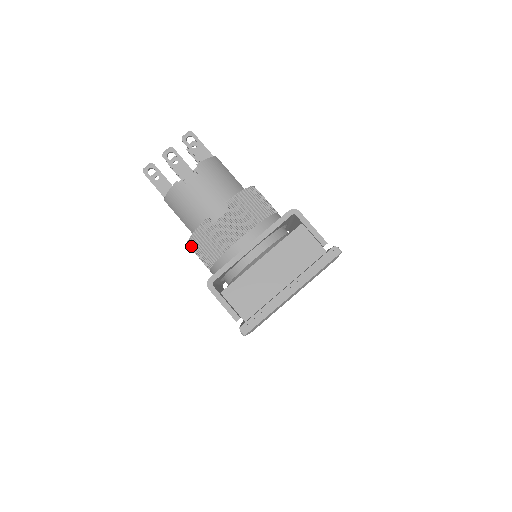
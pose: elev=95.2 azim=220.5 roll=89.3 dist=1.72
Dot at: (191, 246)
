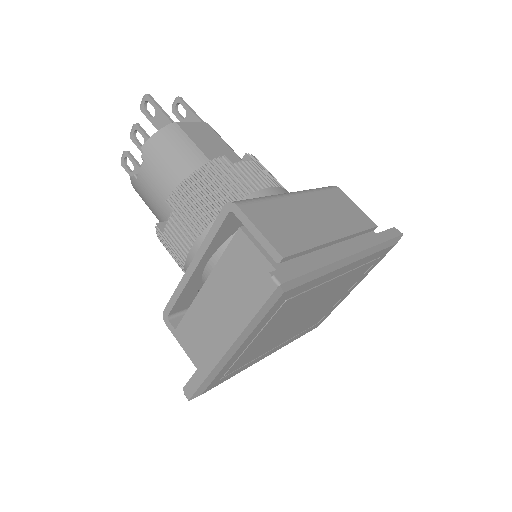
Dot at: occluded
